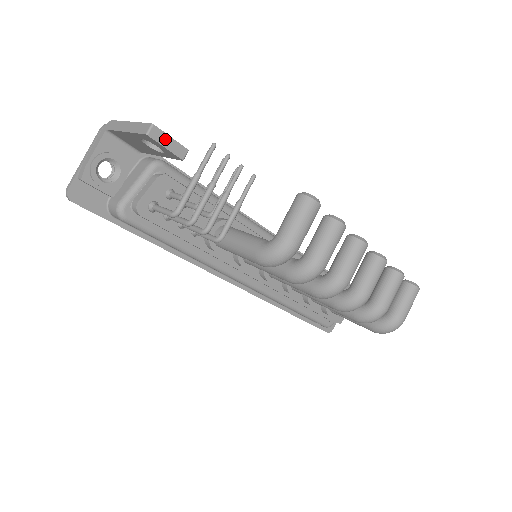
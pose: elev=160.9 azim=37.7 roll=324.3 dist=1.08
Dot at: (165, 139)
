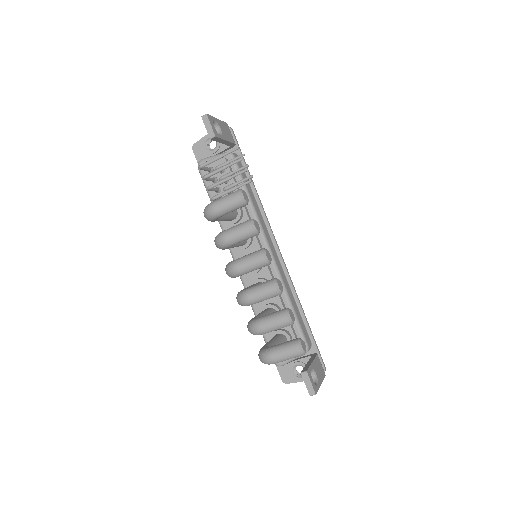
Dot at: (208, 124)
